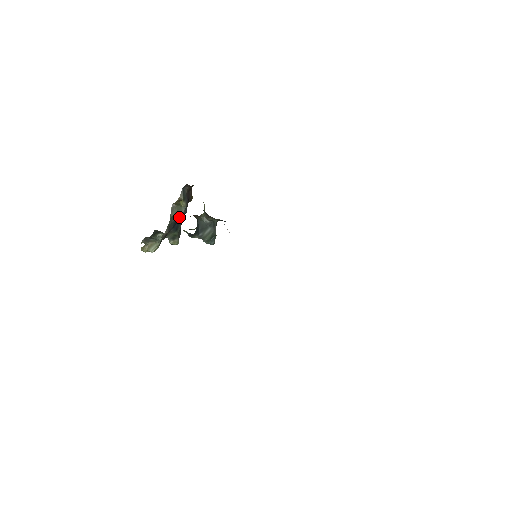
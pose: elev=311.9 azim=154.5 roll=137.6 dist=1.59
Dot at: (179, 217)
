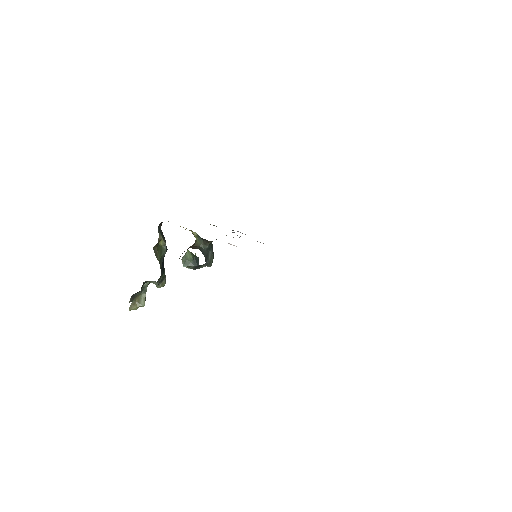
Dot at: (163, 257)
